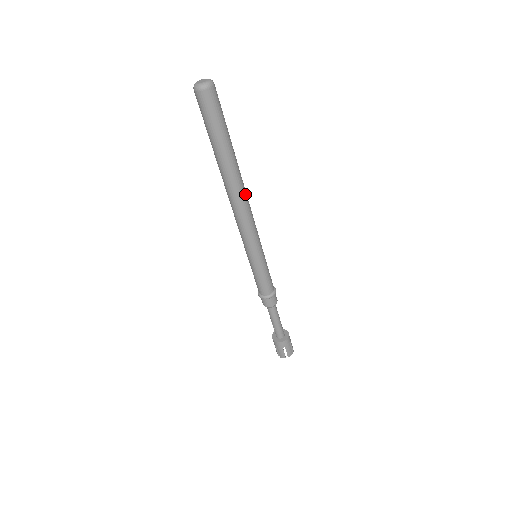
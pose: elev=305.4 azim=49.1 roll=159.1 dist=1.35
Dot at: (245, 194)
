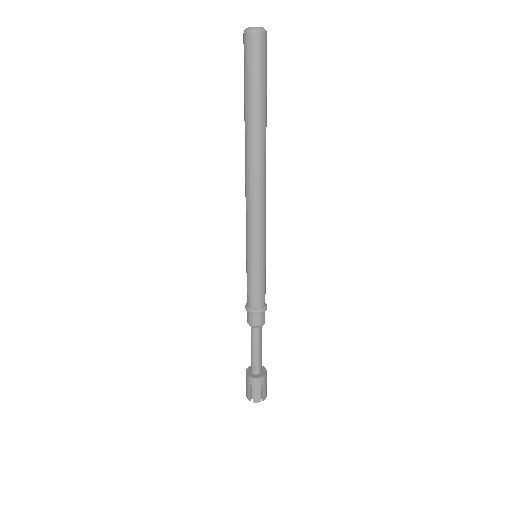
Dot at: (261, 173)
